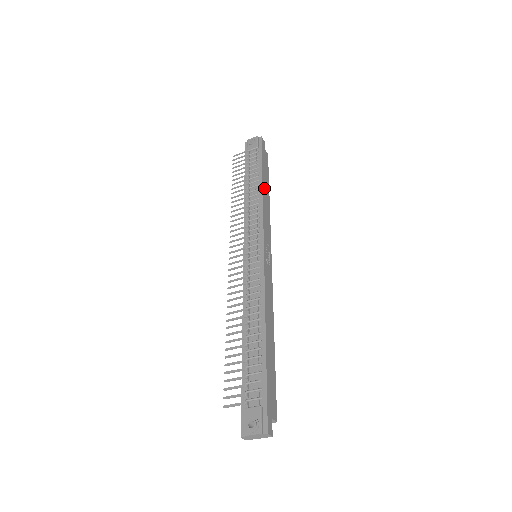
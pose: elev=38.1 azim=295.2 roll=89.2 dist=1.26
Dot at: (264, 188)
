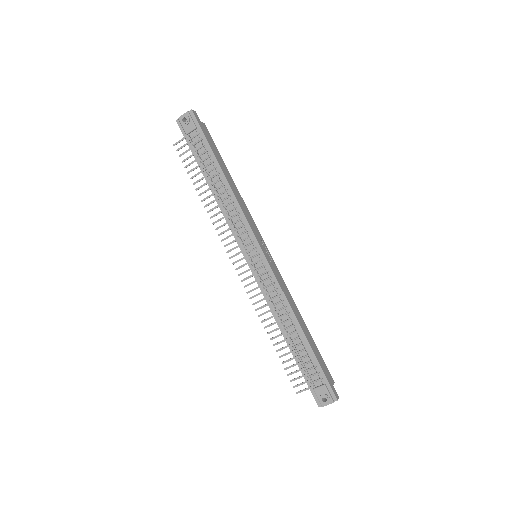
Dot at: (228, 179)
